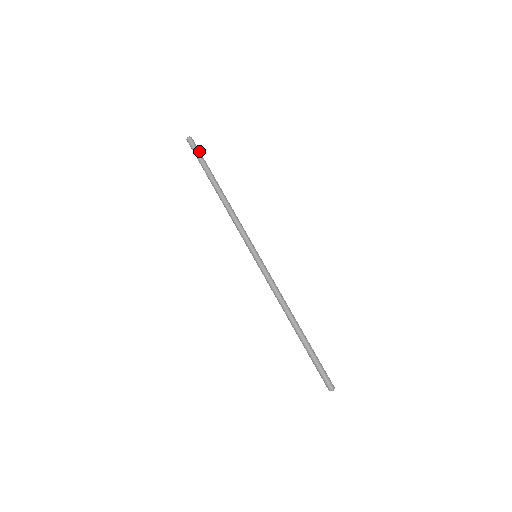
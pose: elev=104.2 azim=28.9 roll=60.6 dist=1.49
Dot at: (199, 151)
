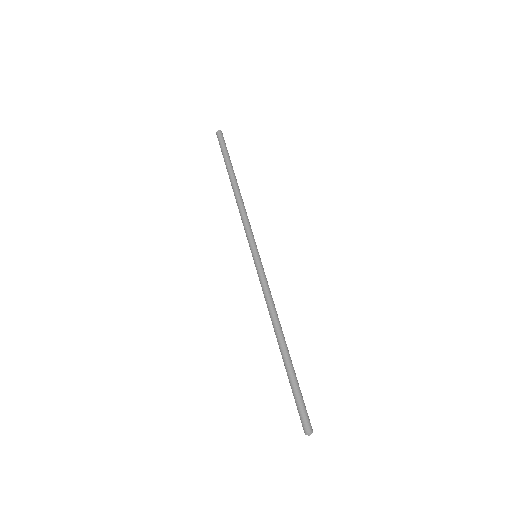
Dot at: occluded
